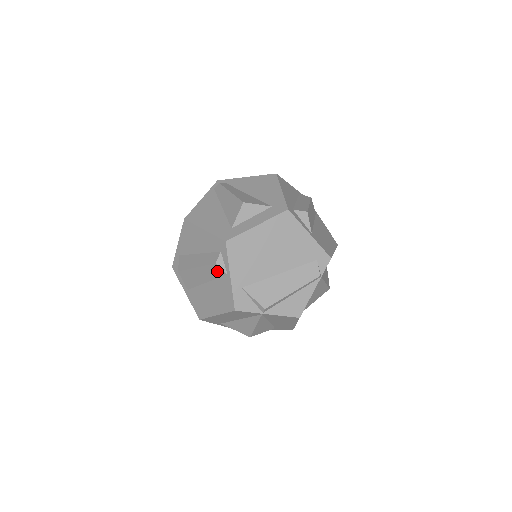
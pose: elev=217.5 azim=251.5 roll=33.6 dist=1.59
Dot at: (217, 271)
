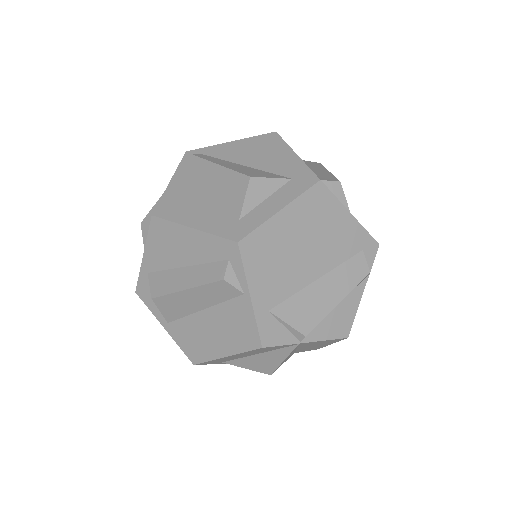
Dot at: (225, 291)
